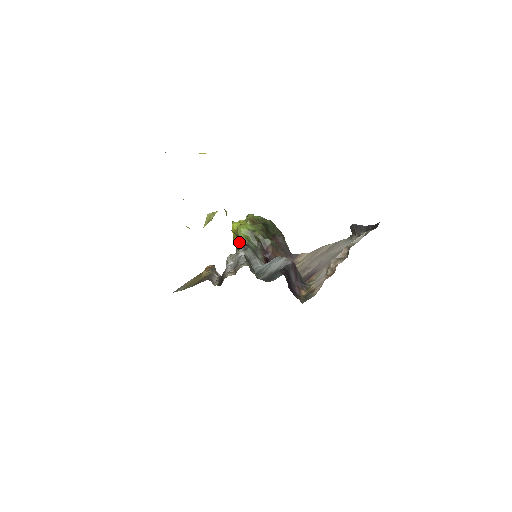
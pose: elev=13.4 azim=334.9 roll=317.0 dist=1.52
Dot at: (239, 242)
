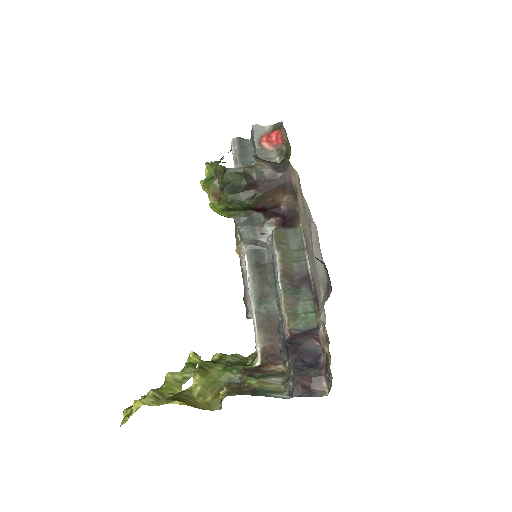
Dot at: occluded
